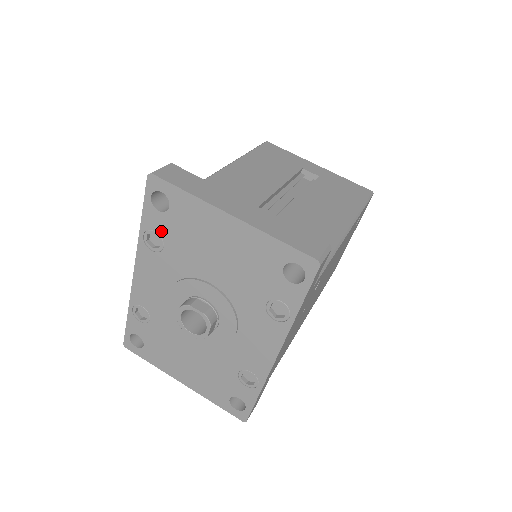
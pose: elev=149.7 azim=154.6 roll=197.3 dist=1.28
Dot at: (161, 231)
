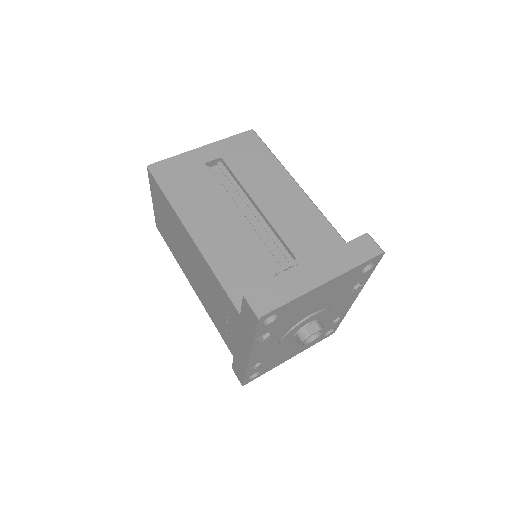
Dot at: (272, 328)
